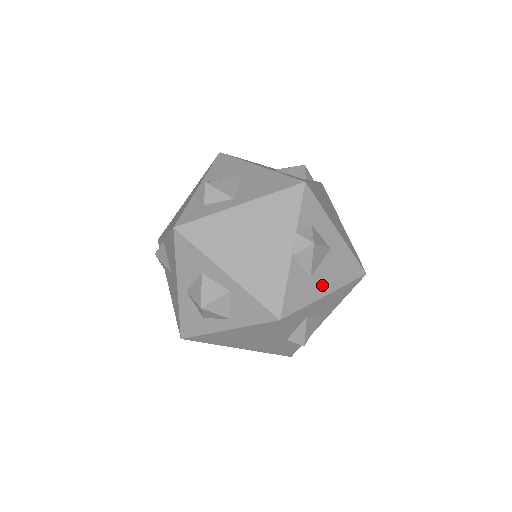
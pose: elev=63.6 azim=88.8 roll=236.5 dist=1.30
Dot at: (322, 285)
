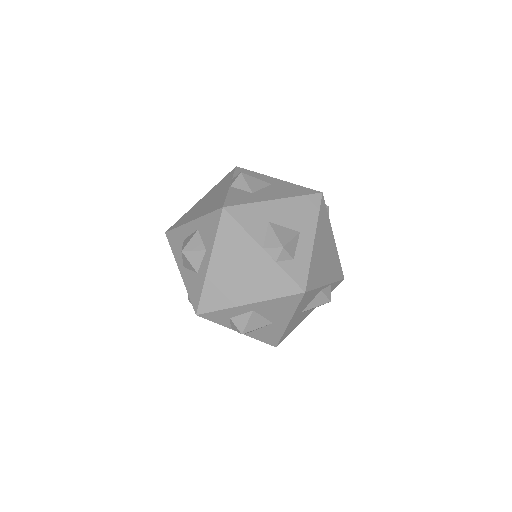
Dot at: (267, 196)
